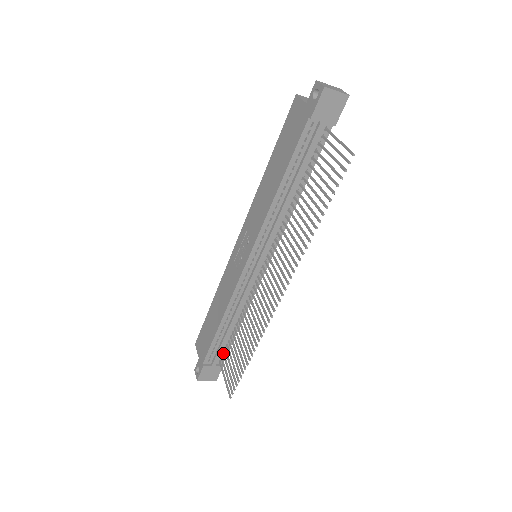
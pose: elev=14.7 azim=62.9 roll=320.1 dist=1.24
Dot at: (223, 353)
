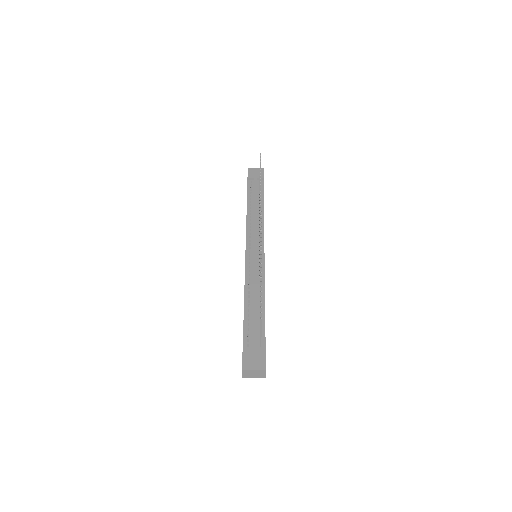
Dot at: occluded
